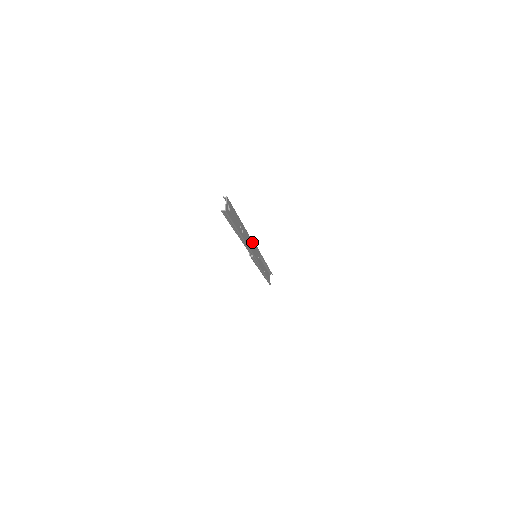
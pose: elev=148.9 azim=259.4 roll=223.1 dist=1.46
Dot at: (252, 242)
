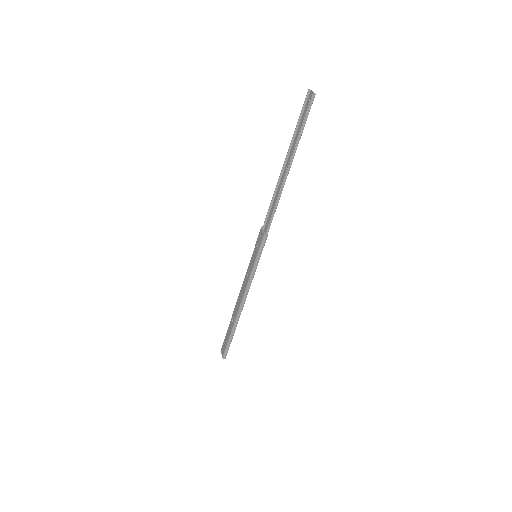
Dot at: (269, 217)
